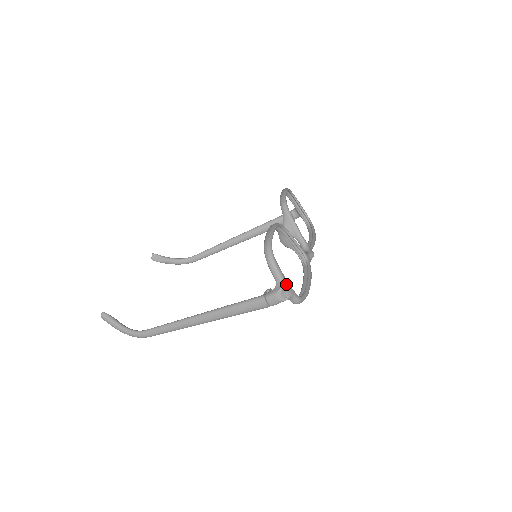
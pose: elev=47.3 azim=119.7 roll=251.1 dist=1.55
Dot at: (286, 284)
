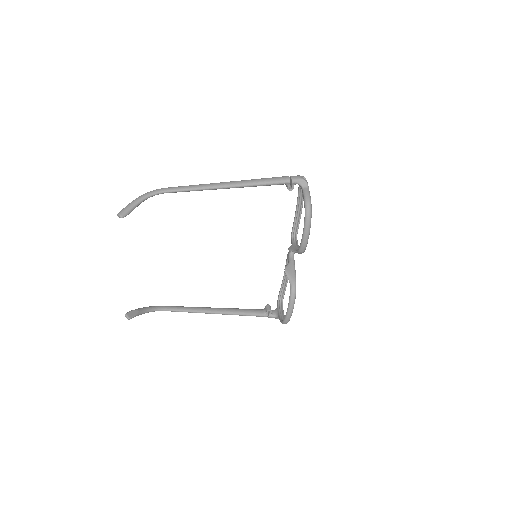
Dot at: occluded
